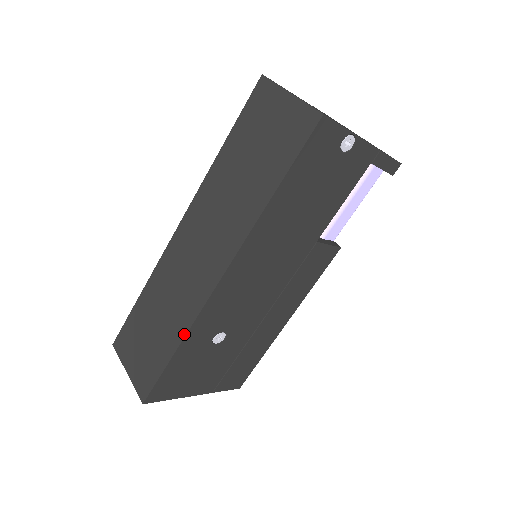
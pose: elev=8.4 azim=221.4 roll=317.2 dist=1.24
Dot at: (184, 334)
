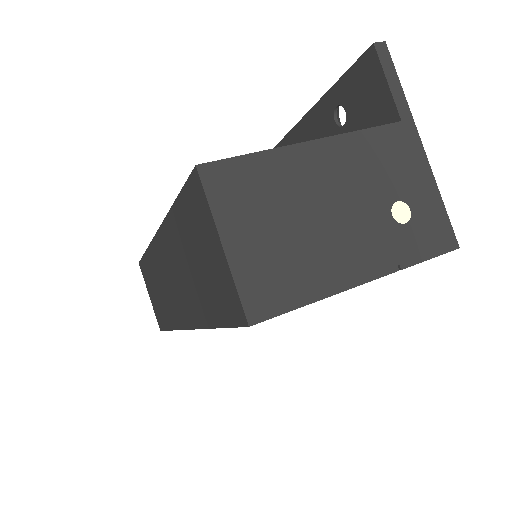
Dot at: (172, 328)
